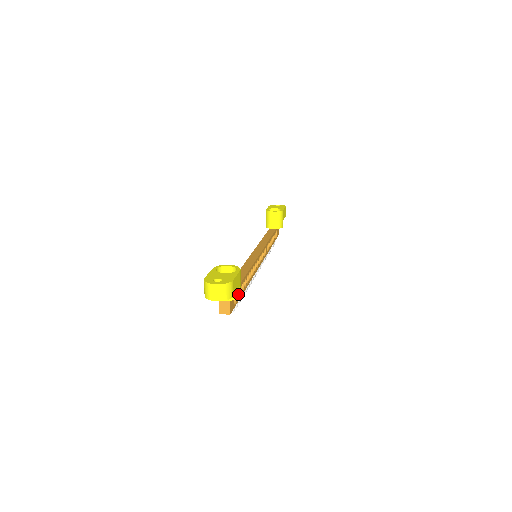
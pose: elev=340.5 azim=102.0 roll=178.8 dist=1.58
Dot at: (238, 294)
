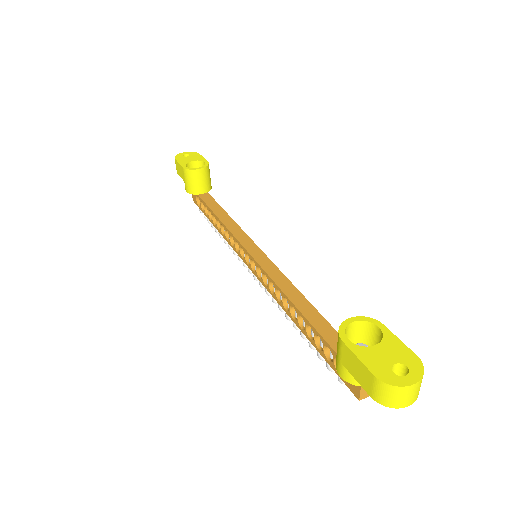
Dot at: occluded
